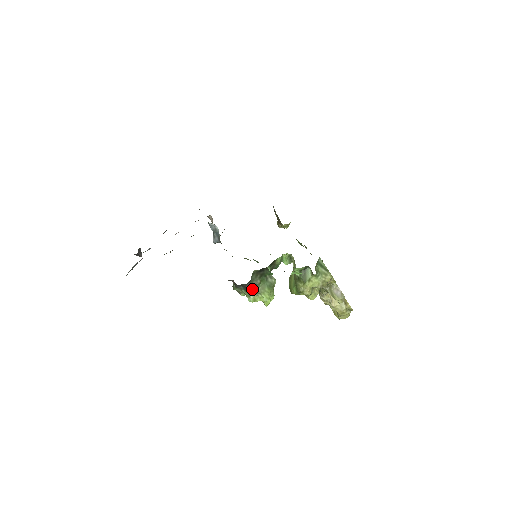
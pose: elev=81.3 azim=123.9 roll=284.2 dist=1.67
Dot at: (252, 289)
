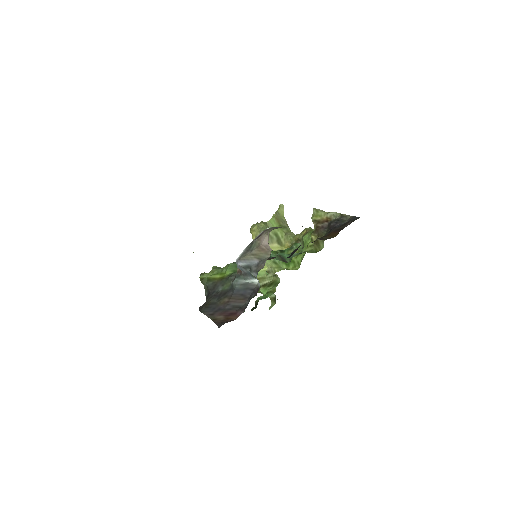
Dot at: occluded
